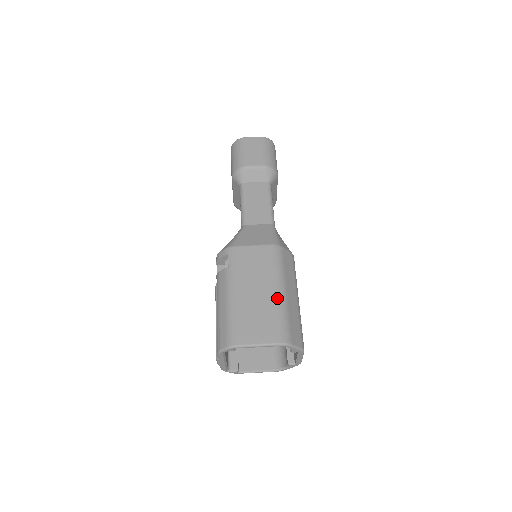
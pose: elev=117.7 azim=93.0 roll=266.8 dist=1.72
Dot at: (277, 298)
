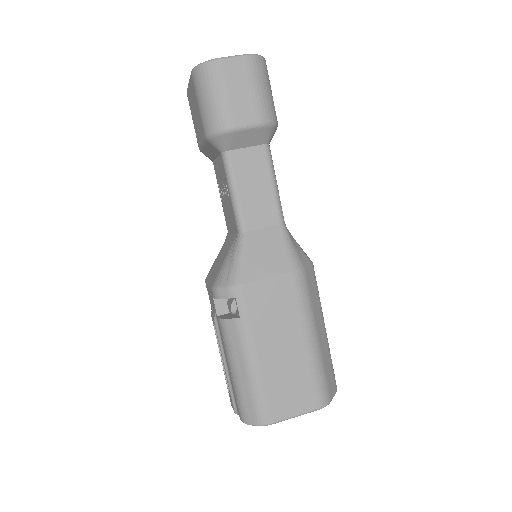
Dot at: (310, 352)
